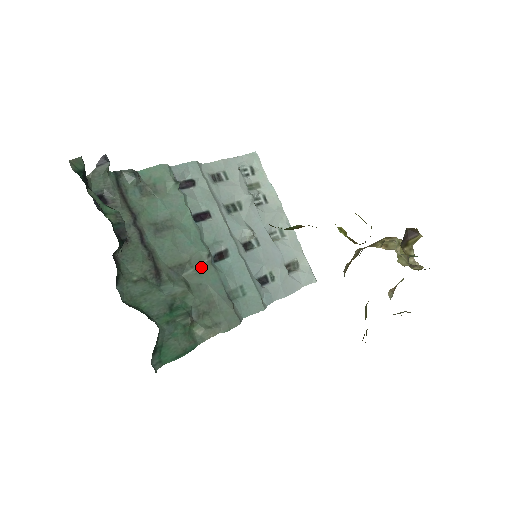
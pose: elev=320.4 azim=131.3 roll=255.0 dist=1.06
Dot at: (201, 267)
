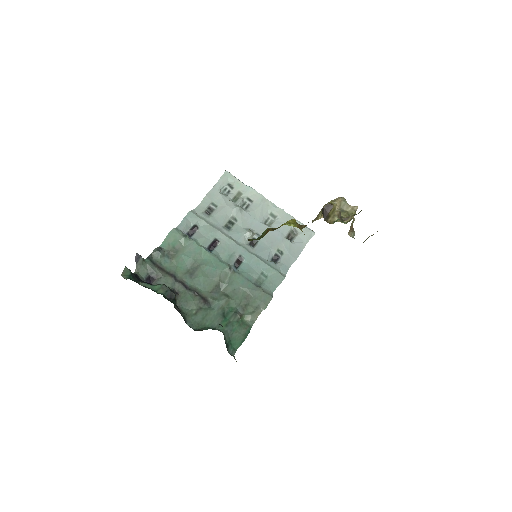
Dot at: (229, 279)
